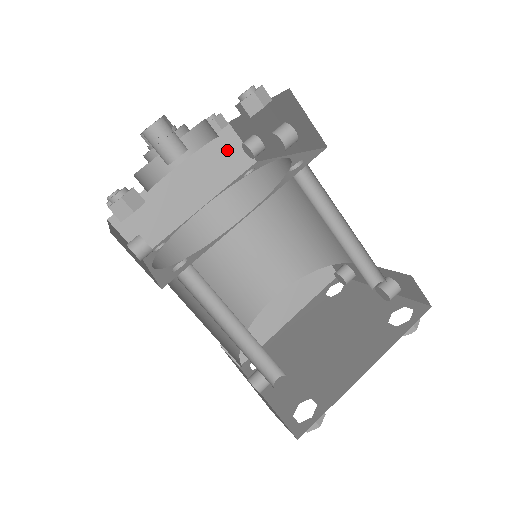
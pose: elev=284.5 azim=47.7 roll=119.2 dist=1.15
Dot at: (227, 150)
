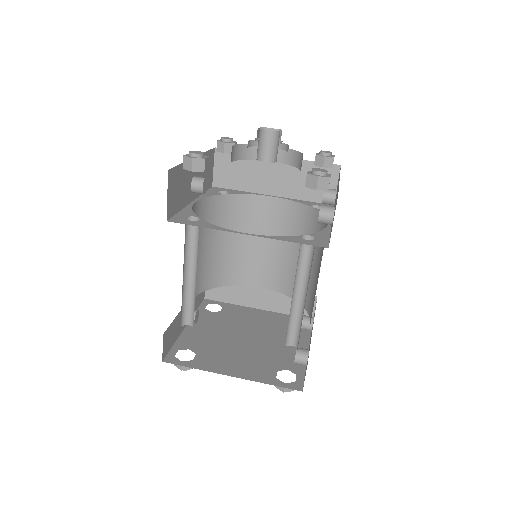
Dot at: occluded
